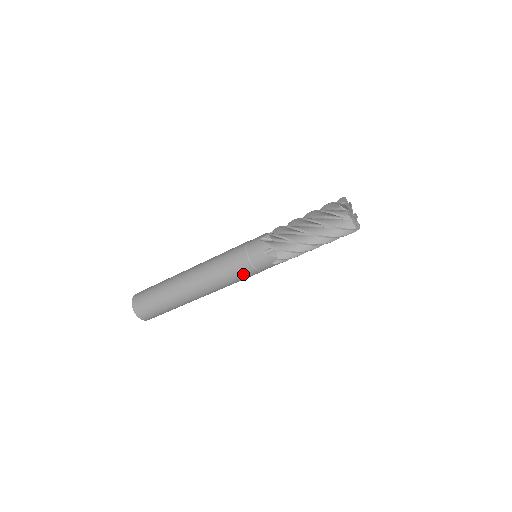
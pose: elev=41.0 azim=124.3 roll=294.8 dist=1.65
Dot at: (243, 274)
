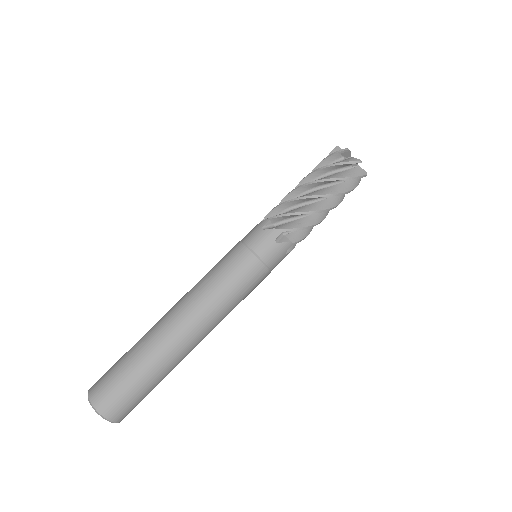
Dot at: (242, 270)
